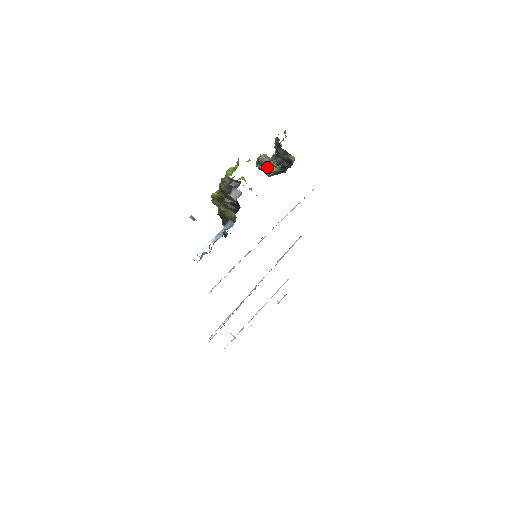
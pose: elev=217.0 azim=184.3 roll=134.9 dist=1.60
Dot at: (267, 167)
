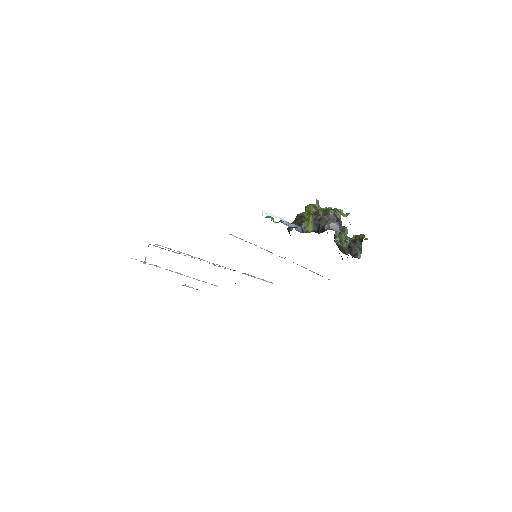
Dot at: (344, 238)
